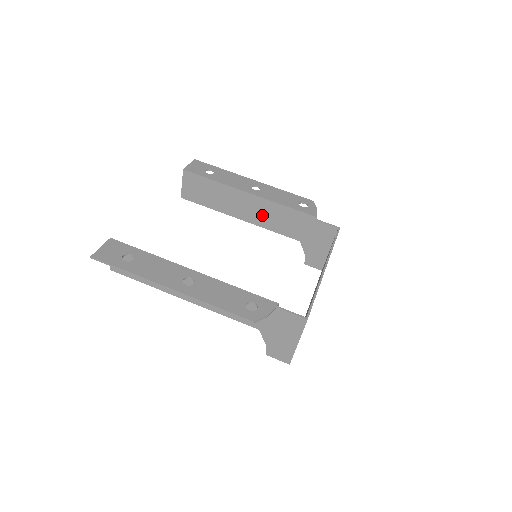
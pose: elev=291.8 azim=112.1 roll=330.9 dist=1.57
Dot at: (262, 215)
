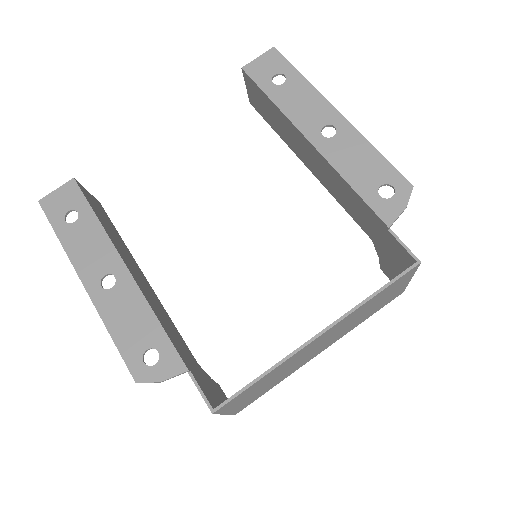
Dot at: (327, 178)
